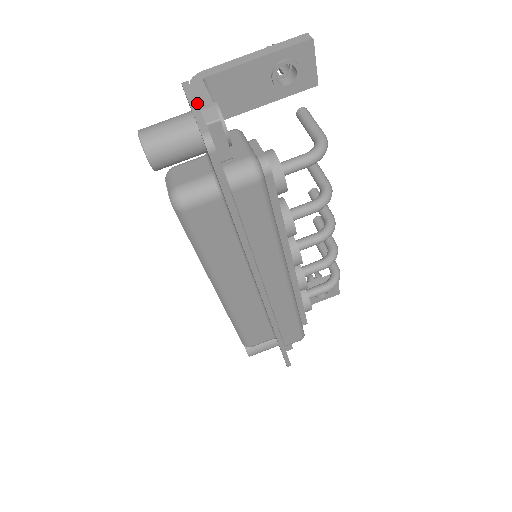
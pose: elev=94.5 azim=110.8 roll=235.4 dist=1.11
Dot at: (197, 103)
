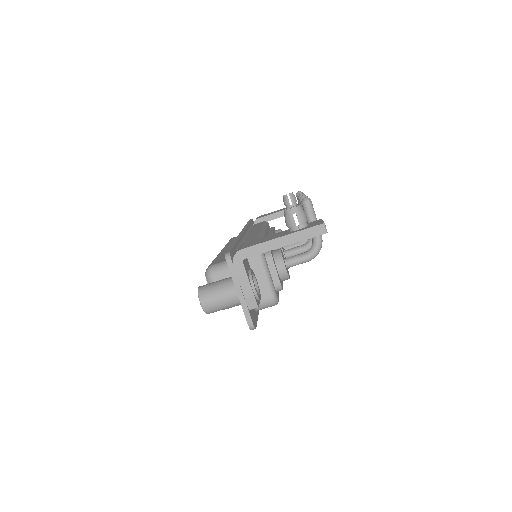
Dot at: (242, 291)
